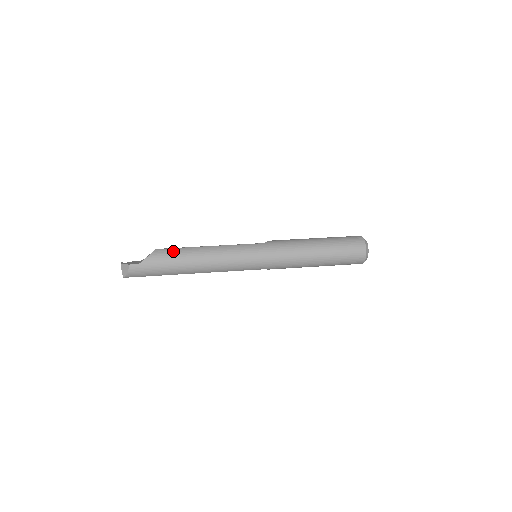
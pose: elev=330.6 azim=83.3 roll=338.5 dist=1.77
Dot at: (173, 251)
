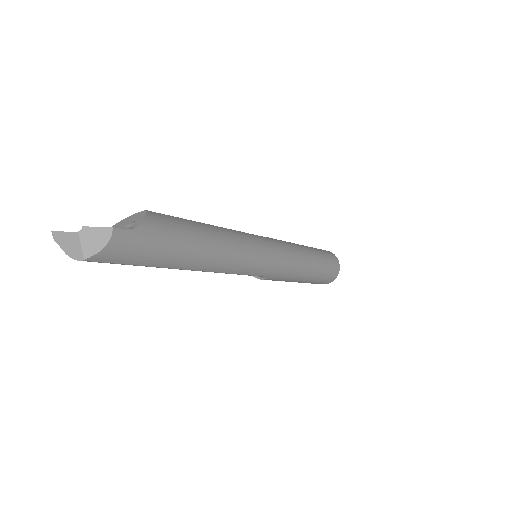
Dot at: (177, 220)
